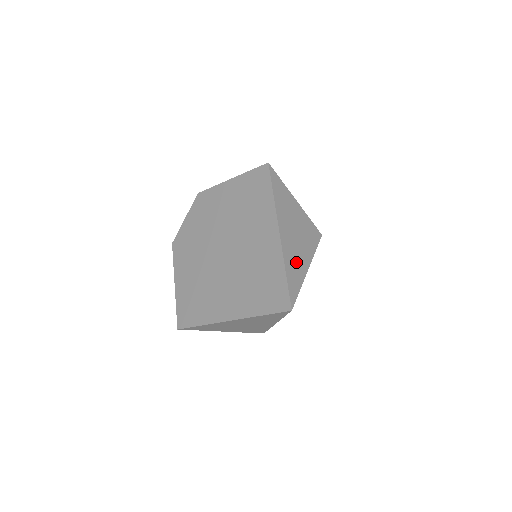
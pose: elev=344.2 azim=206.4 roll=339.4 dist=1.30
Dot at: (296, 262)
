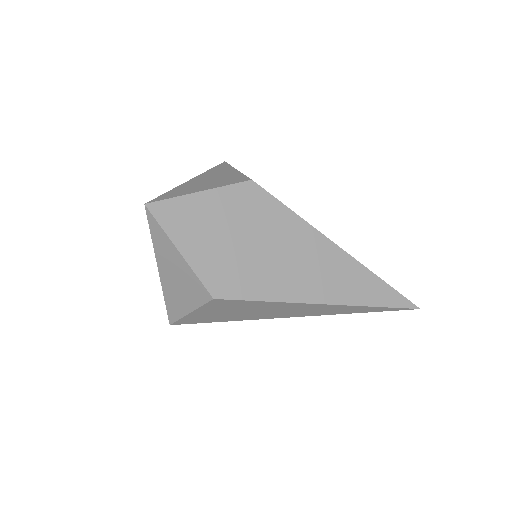
Dot at: (189, 189)
